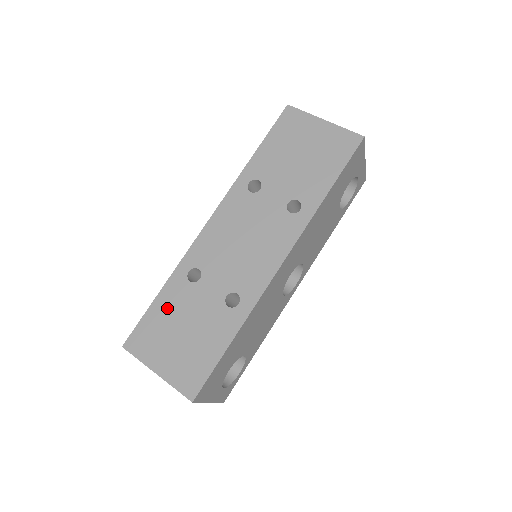
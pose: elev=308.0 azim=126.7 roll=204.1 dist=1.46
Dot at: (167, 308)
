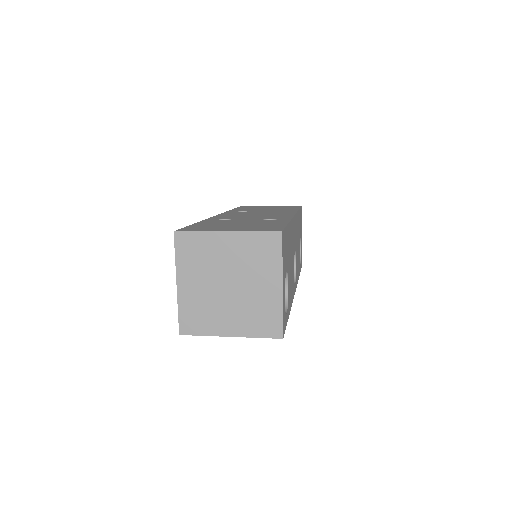
Dot at: (210, 224)
